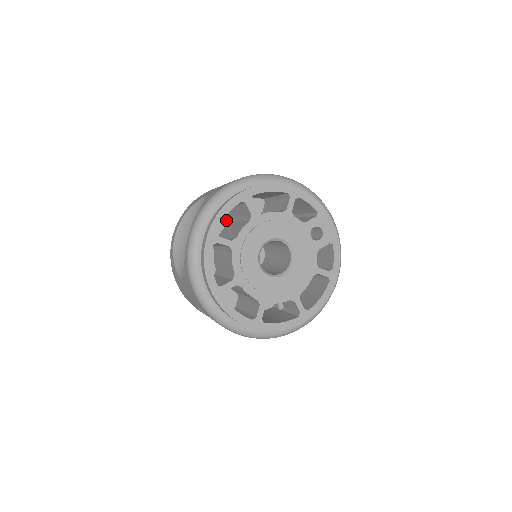
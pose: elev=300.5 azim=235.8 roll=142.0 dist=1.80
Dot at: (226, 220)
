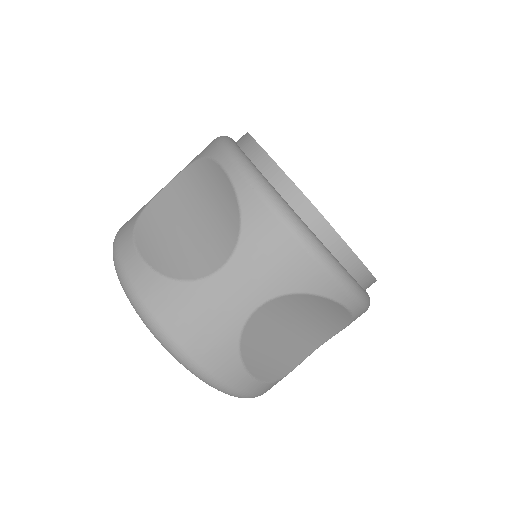
Dot at: occluded
